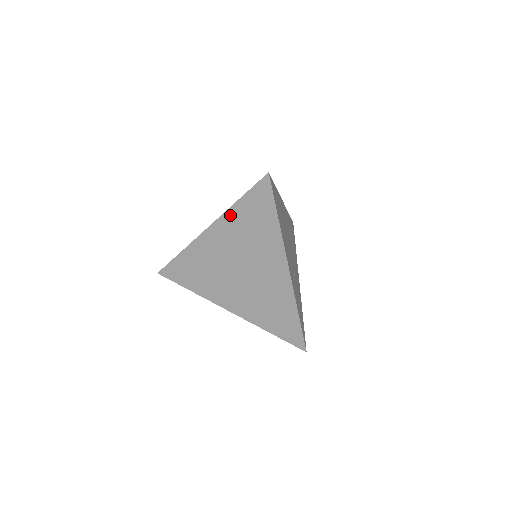
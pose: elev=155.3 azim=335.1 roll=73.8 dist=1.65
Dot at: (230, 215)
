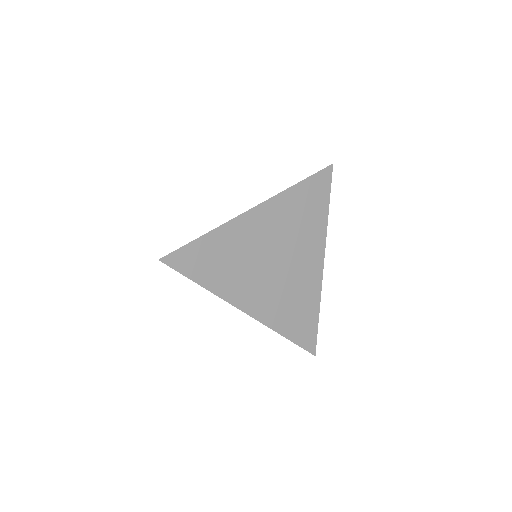
Dot at: (285, 197)
